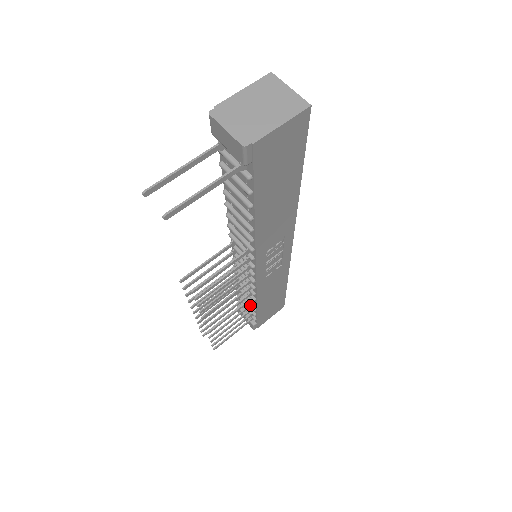
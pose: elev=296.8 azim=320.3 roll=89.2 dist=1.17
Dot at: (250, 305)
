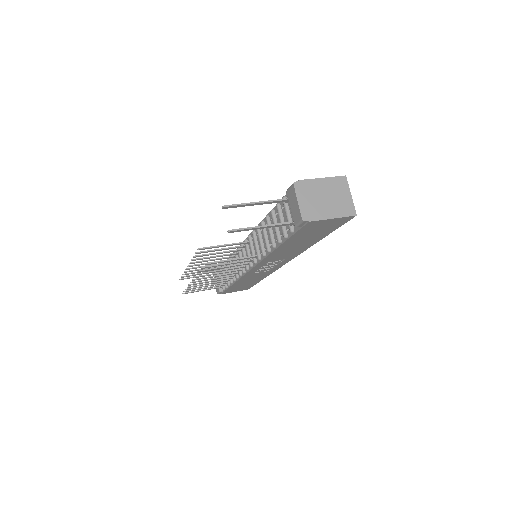
Dot at: (228, 280)
